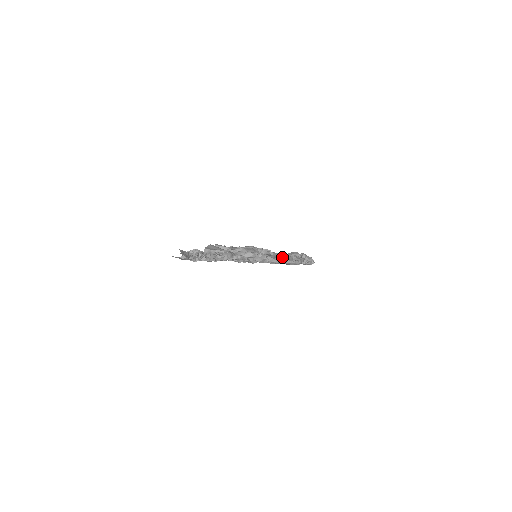
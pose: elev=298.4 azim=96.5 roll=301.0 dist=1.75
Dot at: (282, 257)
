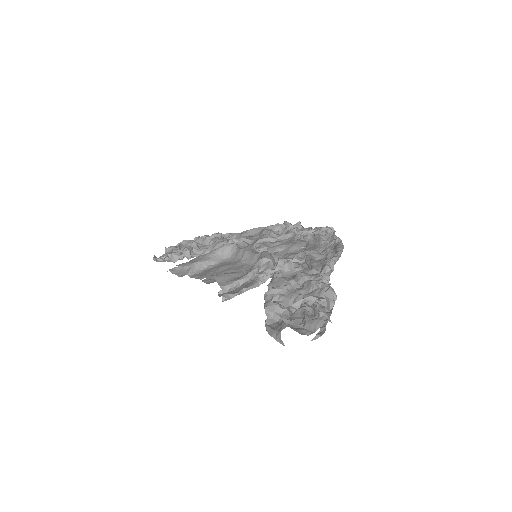
Dot at: (297, 242)
